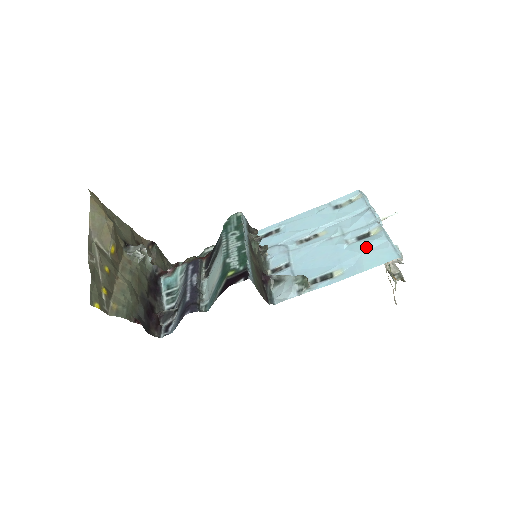
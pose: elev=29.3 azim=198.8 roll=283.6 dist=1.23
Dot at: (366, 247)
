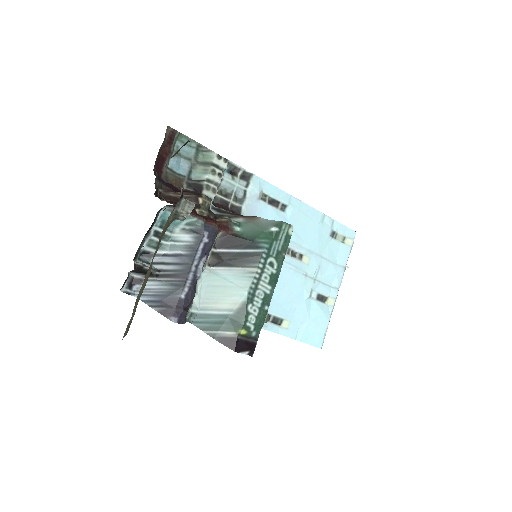
Dot at: (316, 316)
